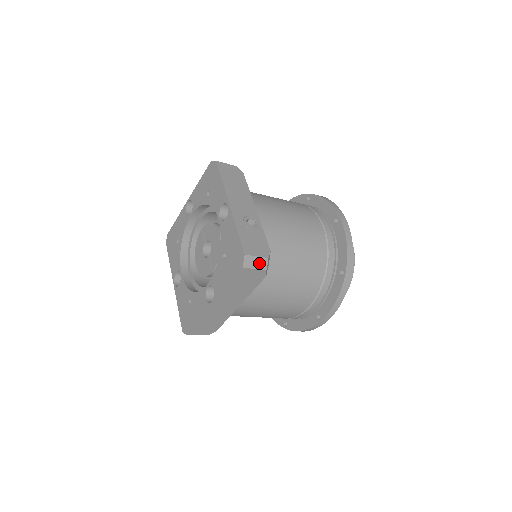
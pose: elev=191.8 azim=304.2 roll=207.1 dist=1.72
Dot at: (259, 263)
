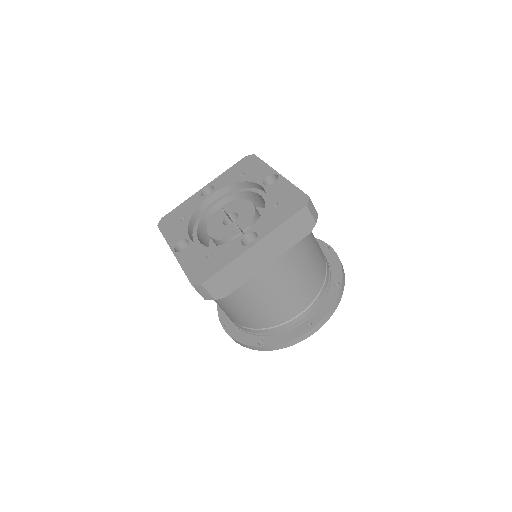
Dot at: (314, 213)
